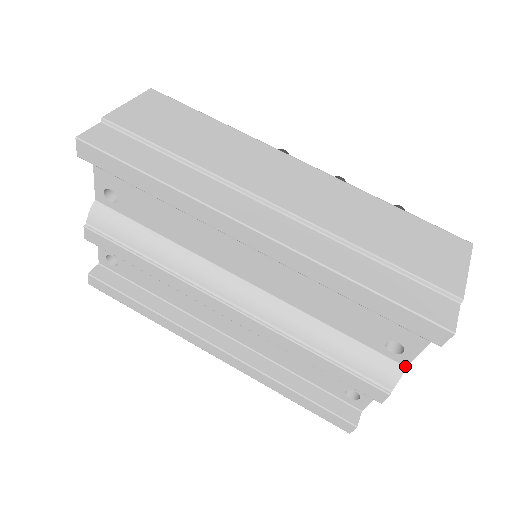
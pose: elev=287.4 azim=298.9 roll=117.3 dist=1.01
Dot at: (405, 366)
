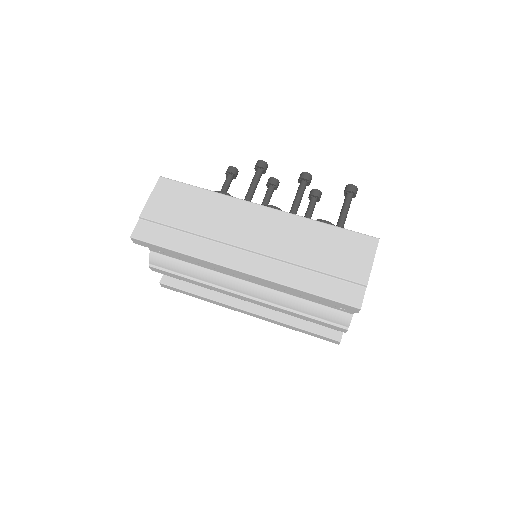
Dot at: (352, 314)
